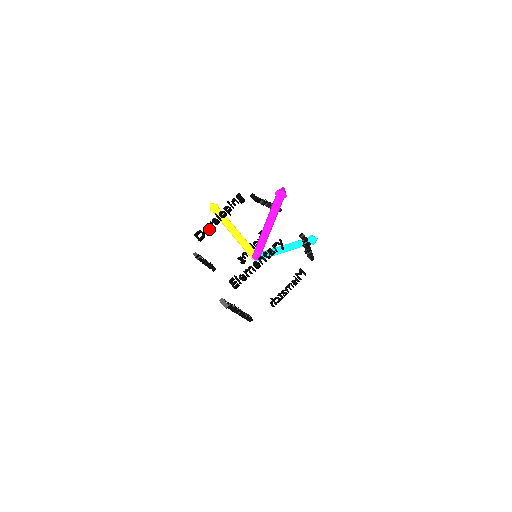
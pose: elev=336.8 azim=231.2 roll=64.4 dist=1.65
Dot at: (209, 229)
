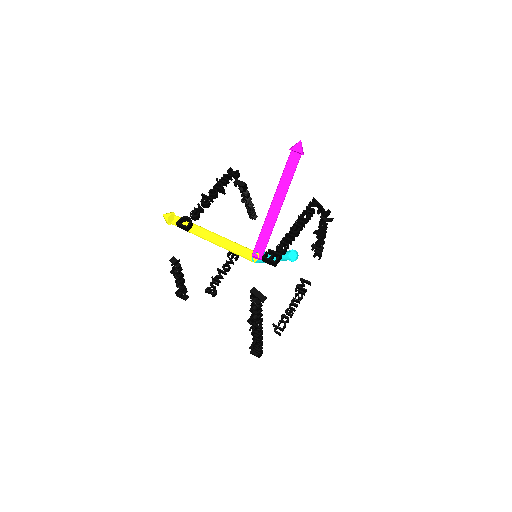
Dot at: (198, 213)
